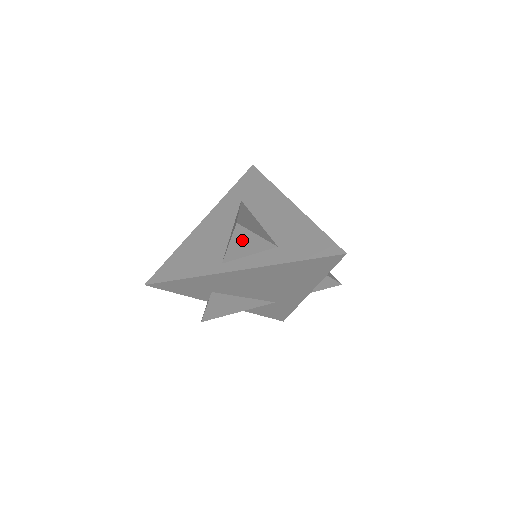
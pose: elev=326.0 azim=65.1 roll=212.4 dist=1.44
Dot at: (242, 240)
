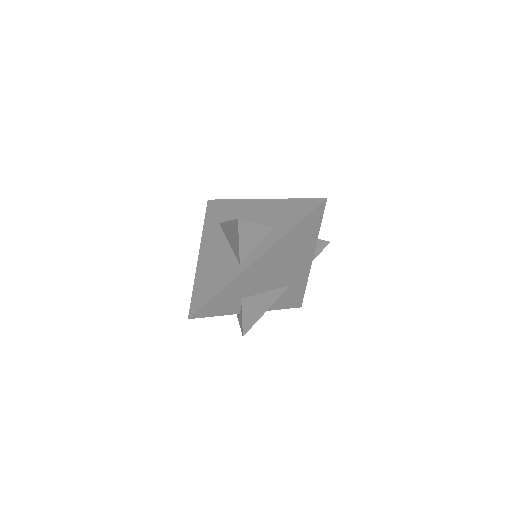
Dot at: (247, 234)
